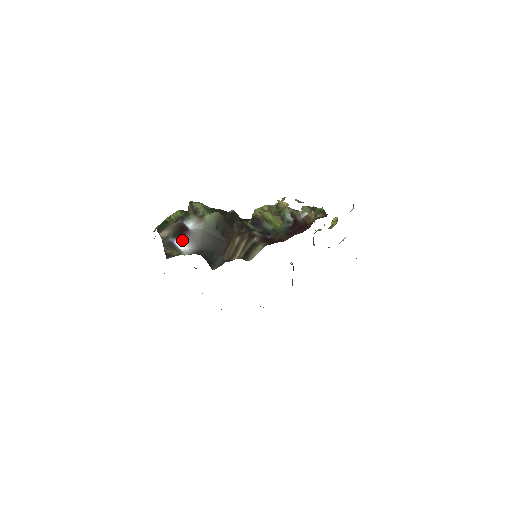
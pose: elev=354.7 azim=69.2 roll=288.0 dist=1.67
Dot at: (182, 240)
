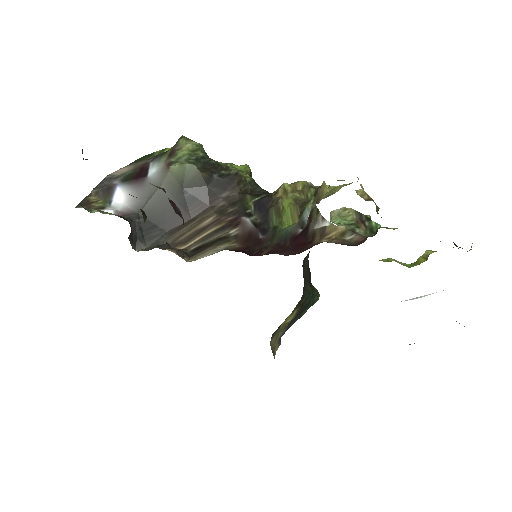
Dot at: (127, 188)
